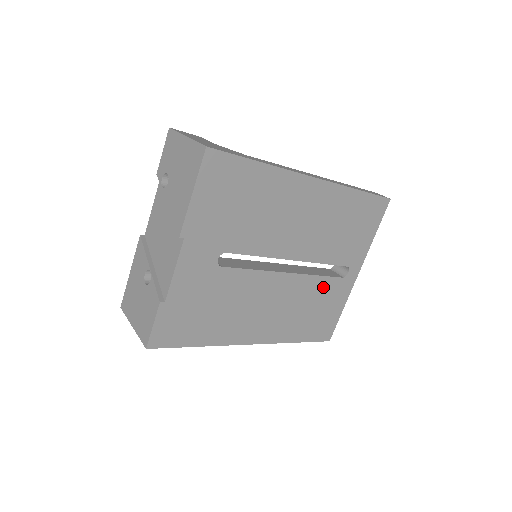
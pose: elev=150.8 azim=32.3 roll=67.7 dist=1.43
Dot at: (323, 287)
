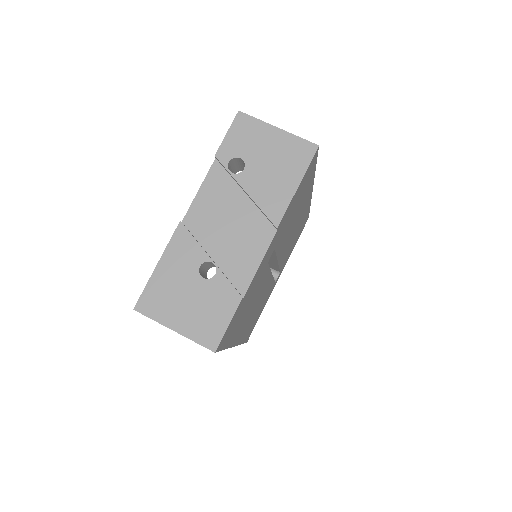
Dot at: (269, 290)
